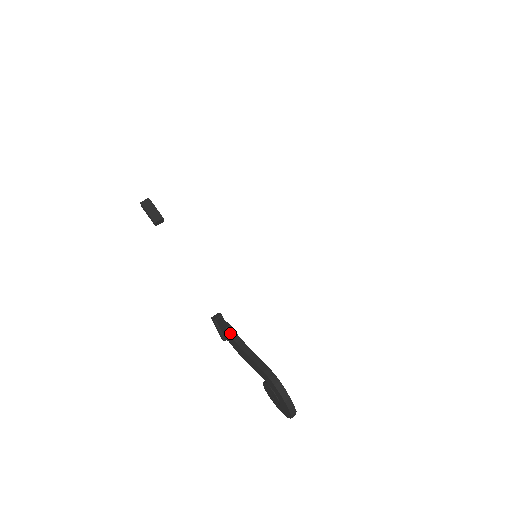
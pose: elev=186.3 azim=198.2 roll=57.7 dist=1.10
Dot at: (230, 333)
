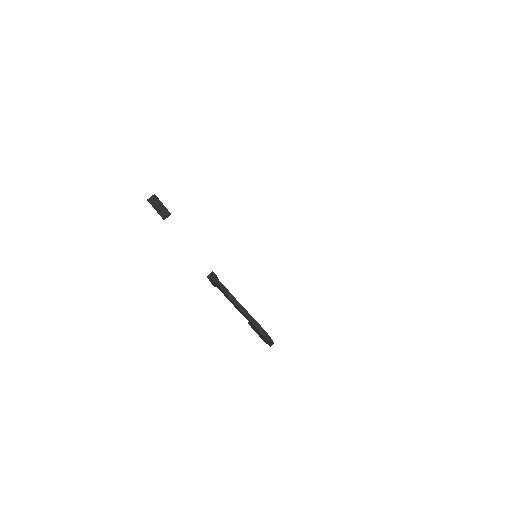
Dot at: (226, 294)
